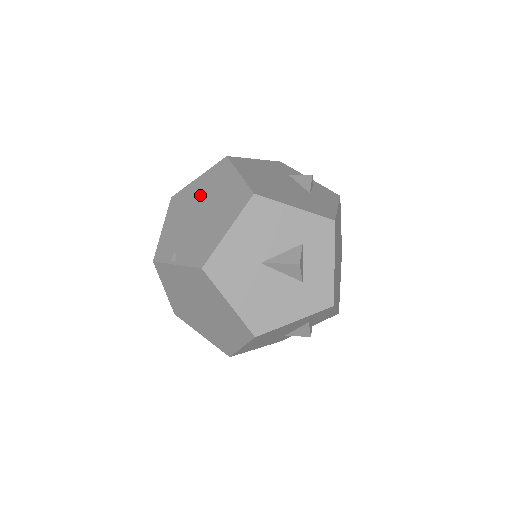
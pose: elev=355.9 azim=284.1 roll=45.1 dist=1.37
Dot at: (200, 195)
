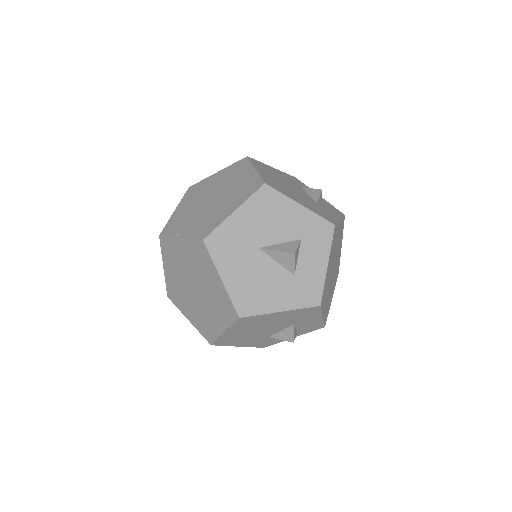
Dot at: (216, 185)
